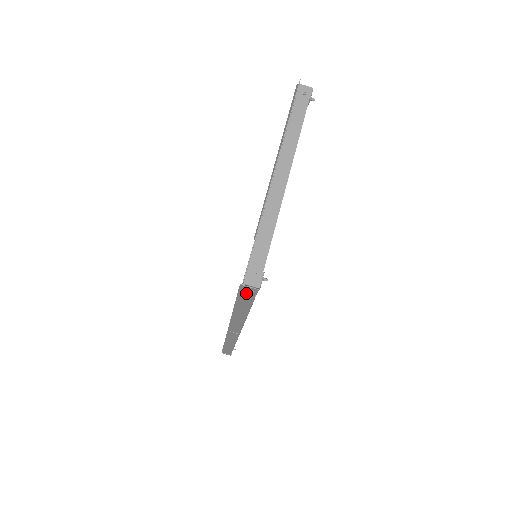
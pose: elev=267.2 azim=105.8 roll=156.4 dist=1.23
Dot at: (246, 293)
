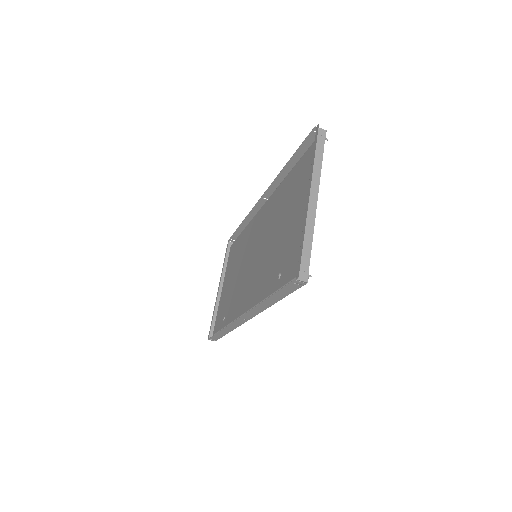
Dot at: (292, 286)
